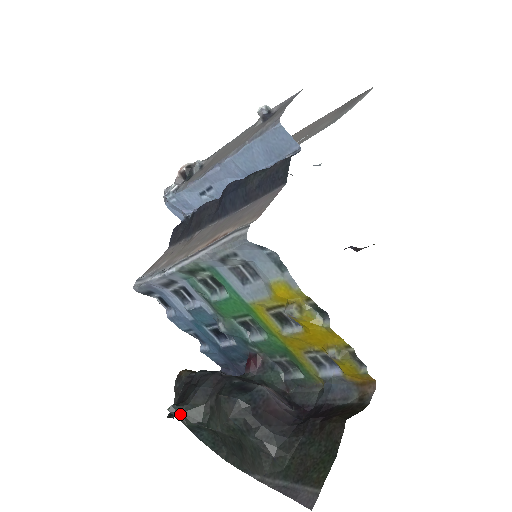
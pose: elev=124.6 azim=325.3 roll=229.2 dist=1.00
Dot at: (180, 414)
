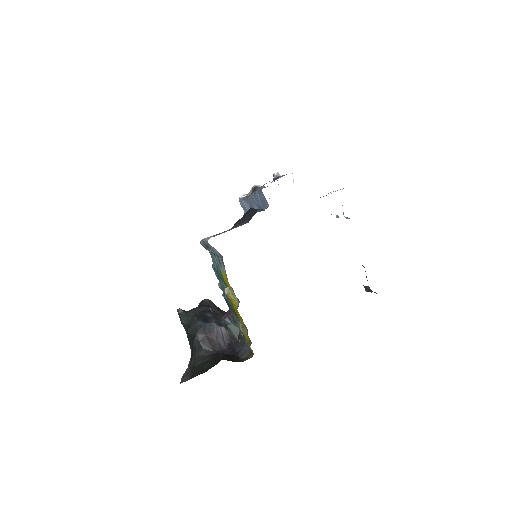
Dot at: (181, 315)
